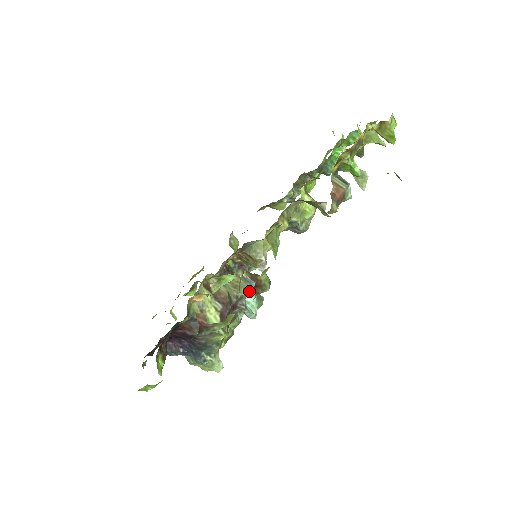
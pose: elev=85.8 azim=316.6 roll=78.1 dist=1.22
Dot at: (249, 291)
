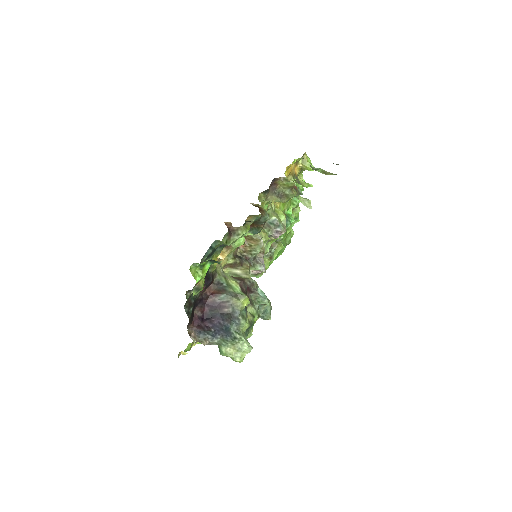
Dot at: (258, 286)
